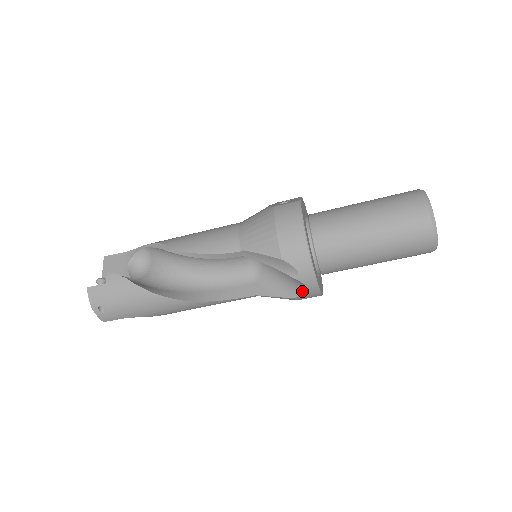
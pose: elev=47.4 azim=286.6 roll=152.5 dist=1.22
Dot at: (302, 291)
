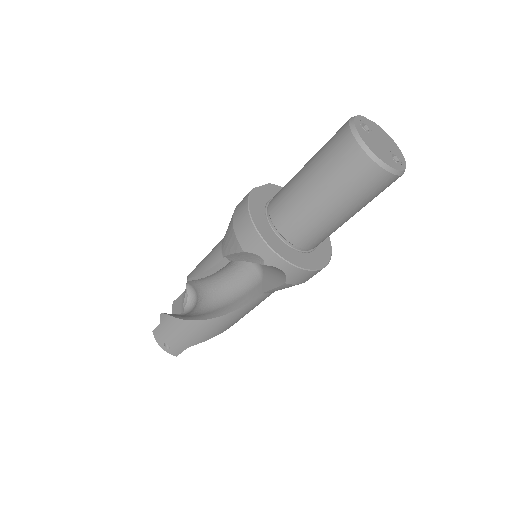
Dot at: (284, 274)
